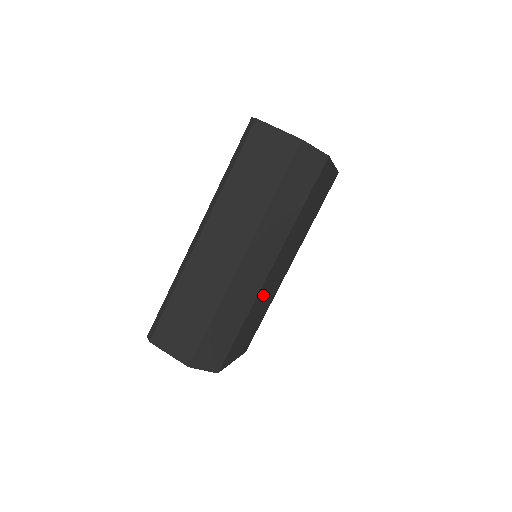
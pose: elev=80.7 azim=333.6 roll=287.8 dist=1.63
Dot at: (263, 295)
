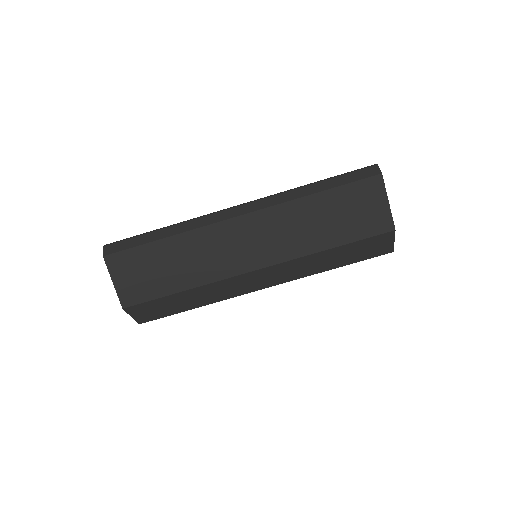
Dot at: occluded
